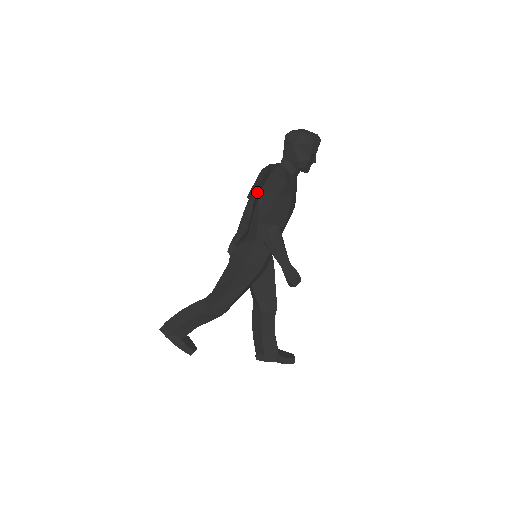
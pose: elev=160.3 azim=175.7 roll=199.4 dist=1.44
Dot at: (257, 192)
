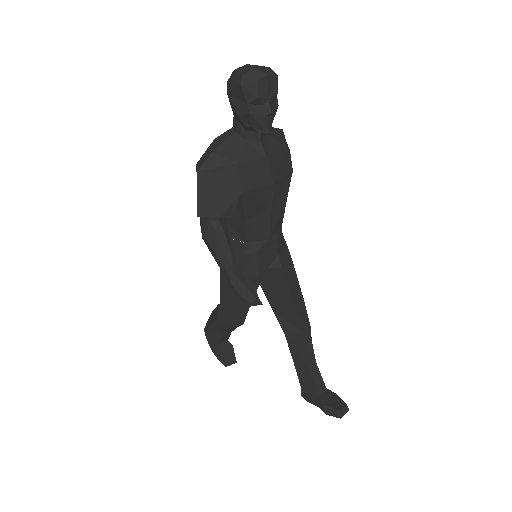
Dot at: occluded
